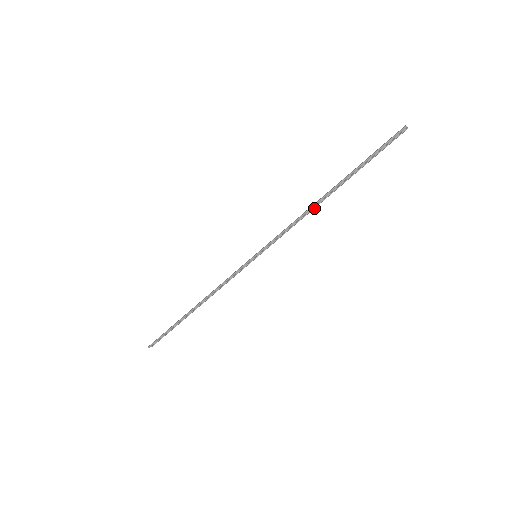
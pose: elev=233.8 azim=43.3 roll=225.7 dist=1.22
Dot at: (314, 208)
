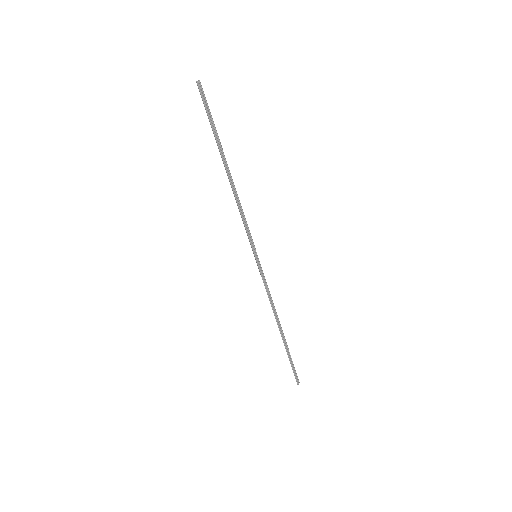
Dot at: (235, 188)
